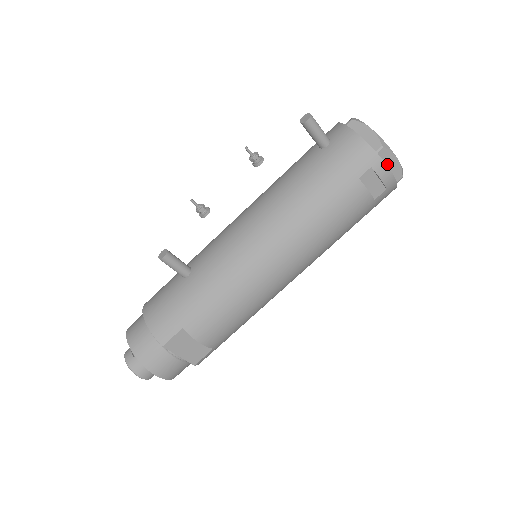
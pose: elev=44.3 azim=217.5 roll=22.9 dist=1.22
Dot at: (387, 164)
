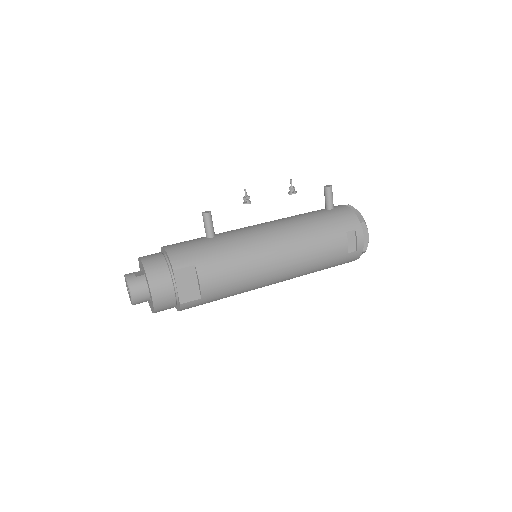
Dot at: (362, 235)
